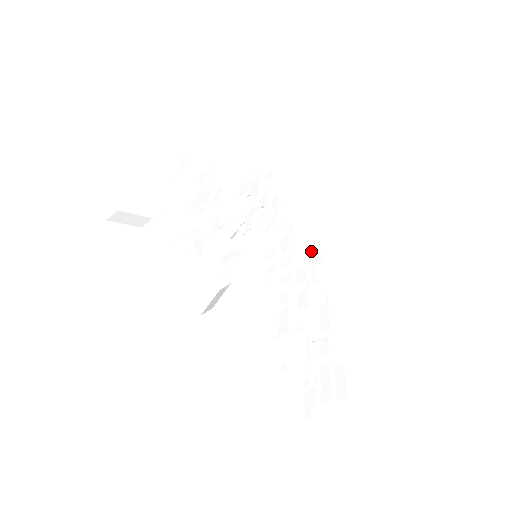
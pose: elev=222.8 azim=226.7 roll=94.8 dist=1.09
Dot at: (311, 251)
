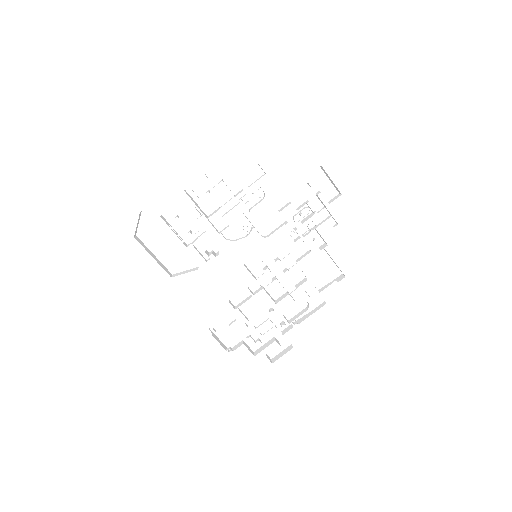
Dot at: occluded
